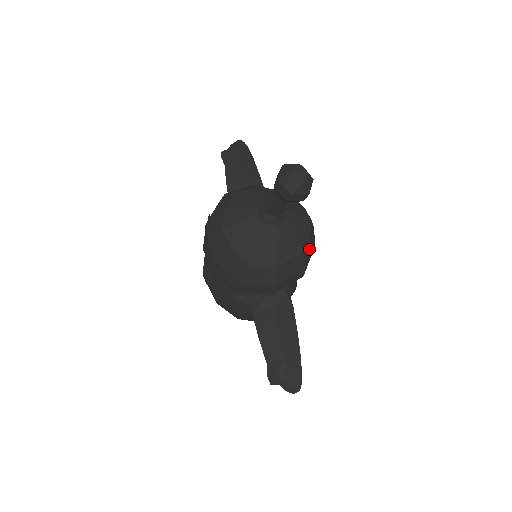
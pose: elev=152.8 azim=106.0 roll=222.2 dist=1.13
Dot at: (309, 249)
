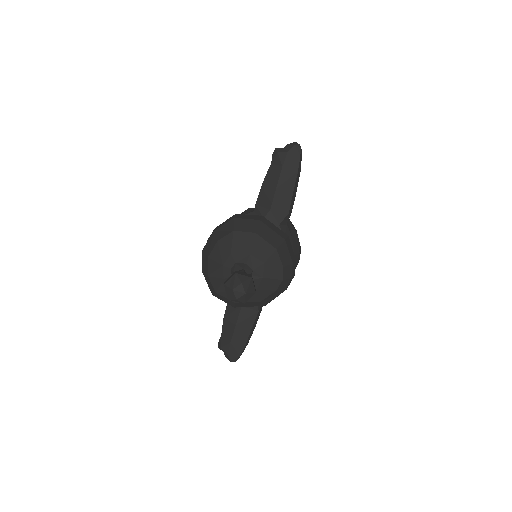
Dot at: (273, 296)
